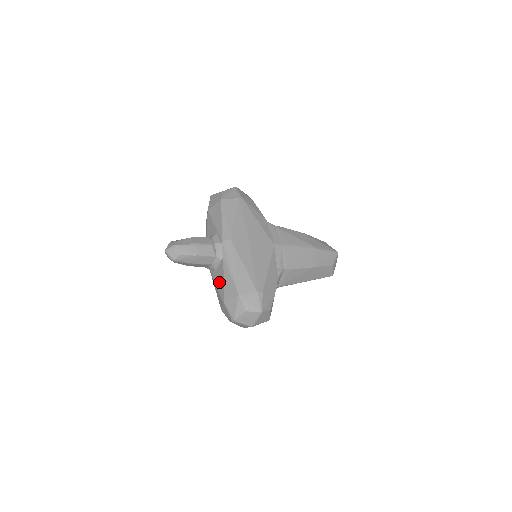
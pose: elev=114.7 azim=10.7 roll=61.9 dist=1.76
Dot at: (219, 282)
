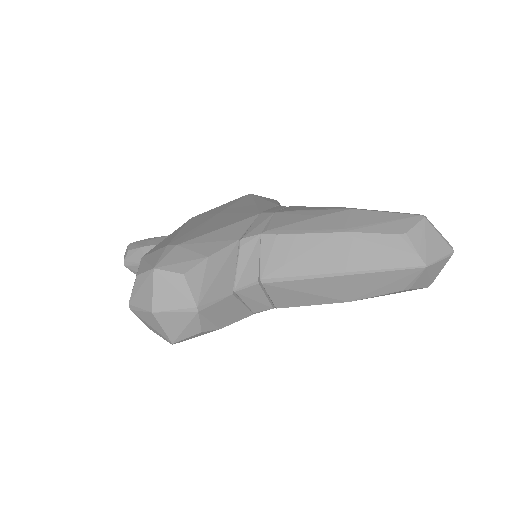
Dot at: occluded
